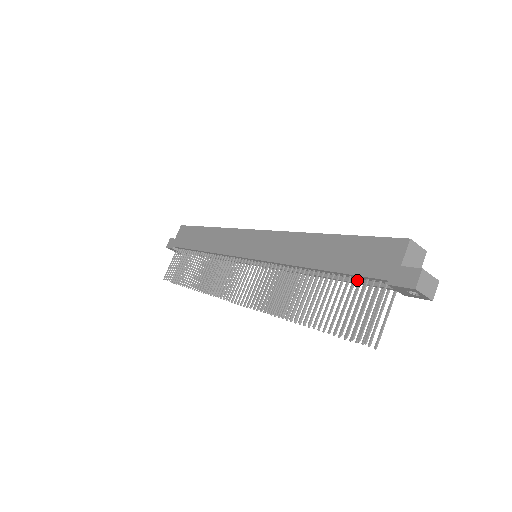
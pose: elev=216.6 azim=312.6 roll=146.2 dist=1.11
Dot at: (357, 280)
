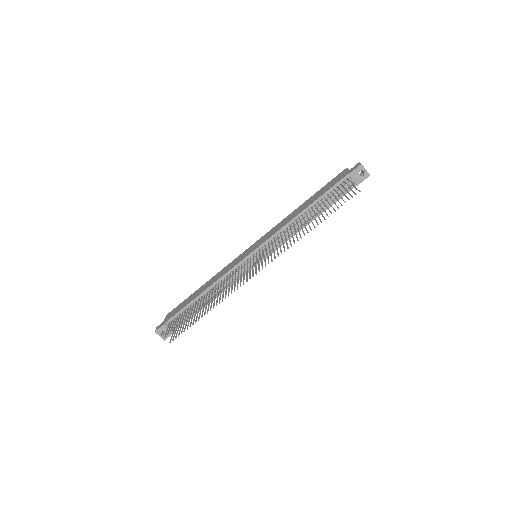
Dot at: occluded
